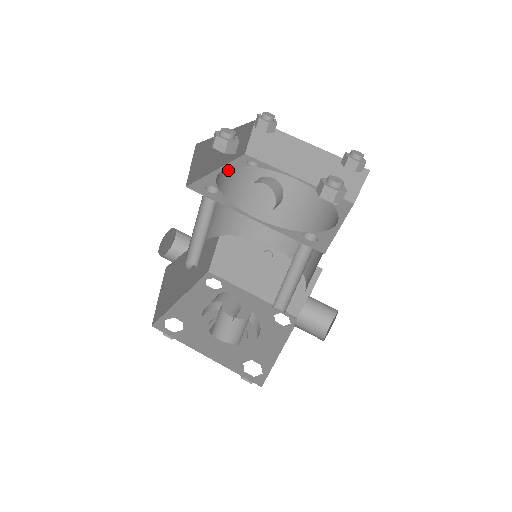
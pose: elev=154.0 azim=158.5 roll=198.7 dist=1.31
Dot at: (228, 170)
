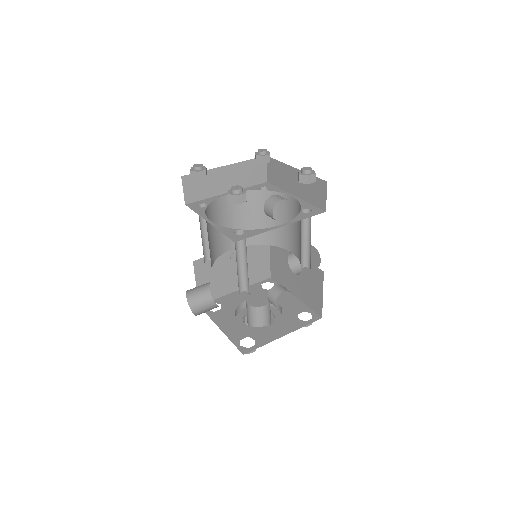
Dot at: occluded
